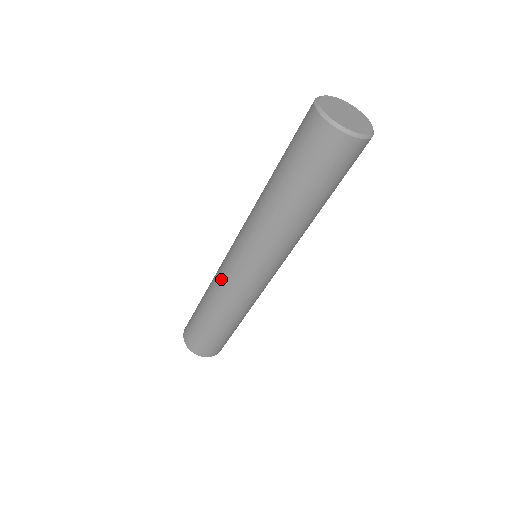
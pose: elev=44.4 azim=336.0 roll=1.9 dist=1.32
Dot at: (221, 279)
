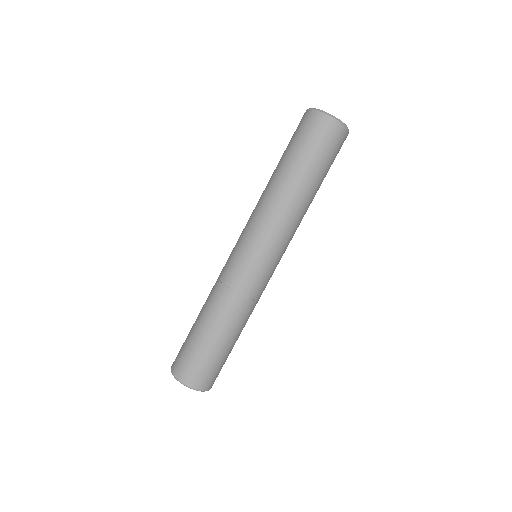
Dot at: (223, 276)
